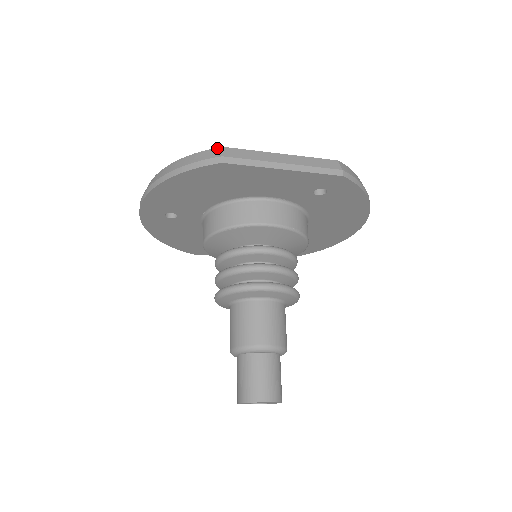
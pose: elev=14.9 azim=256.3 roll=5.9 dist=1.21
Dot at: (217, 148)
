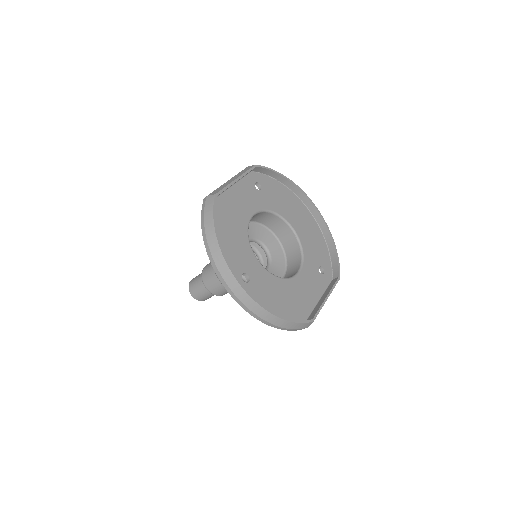
Dot at: (311, 323)
